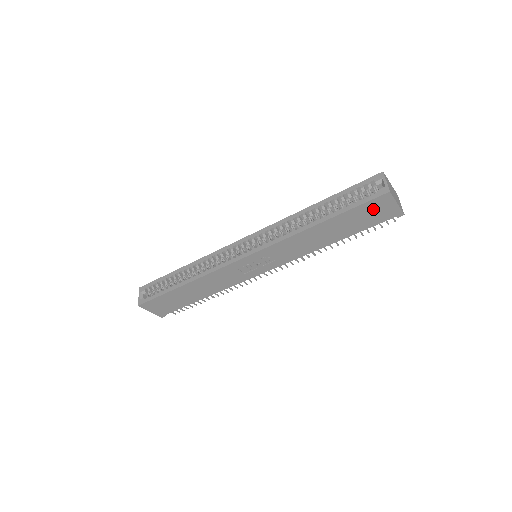
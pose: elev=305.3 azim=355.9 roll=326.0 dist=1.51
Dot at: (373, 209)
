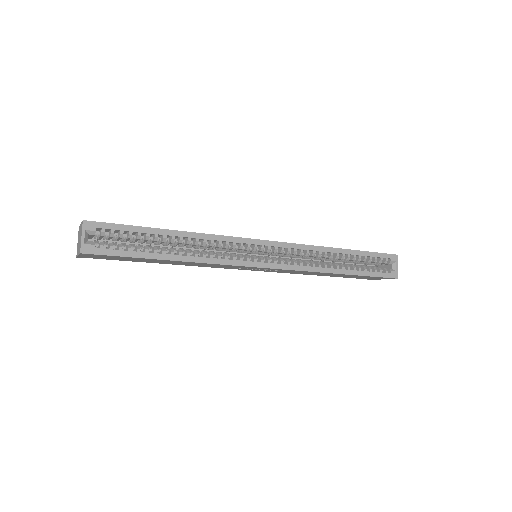
Dot at: occluded
